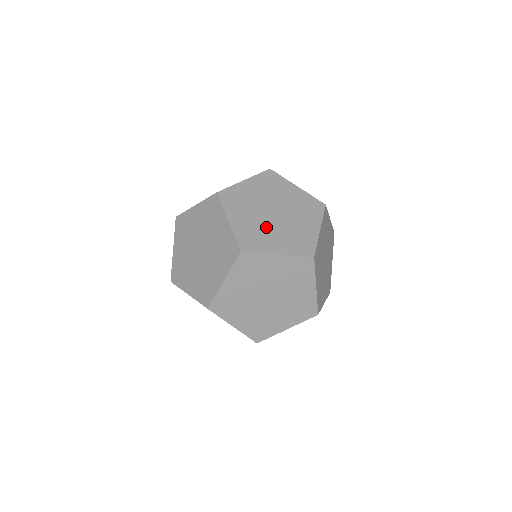
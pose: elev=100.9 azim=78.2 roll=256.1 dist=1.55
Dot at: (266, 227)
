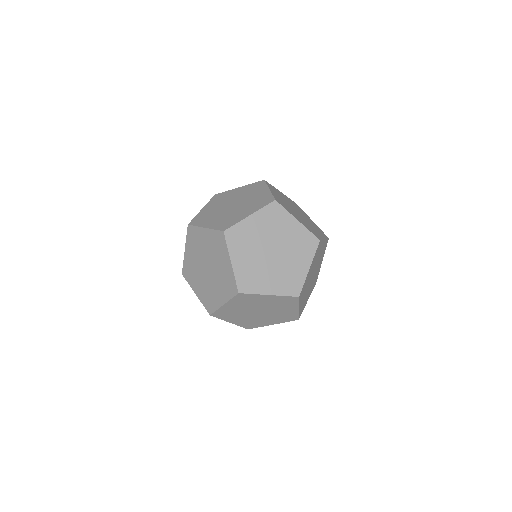
Dot at: (263, 268)
